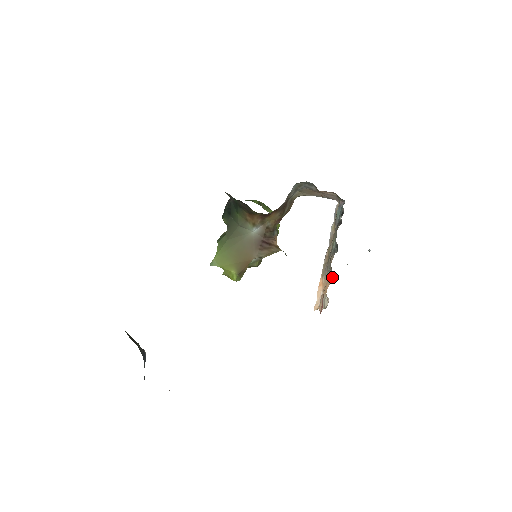
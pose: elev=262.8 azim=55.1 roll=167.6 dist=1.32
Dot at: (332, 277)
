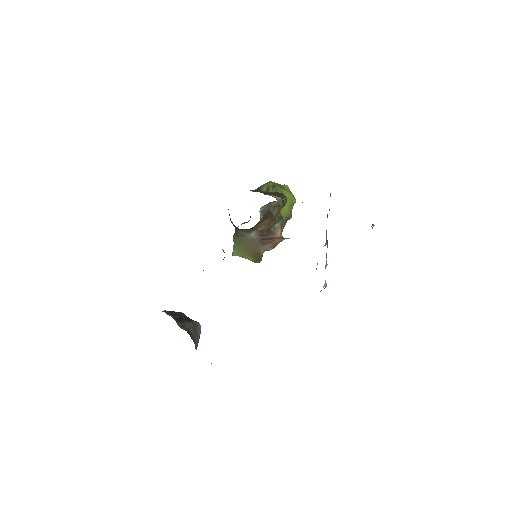
Dot at: (326, 265)
